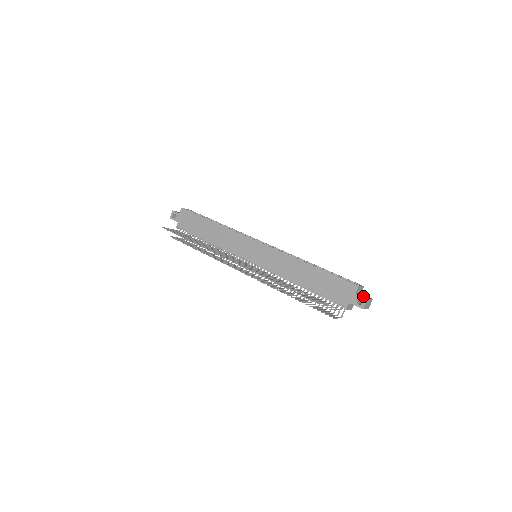
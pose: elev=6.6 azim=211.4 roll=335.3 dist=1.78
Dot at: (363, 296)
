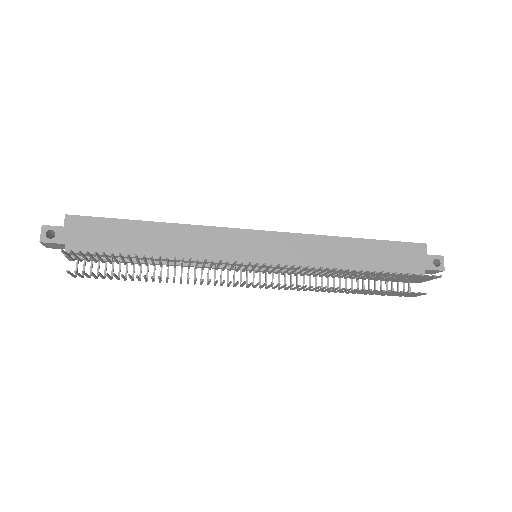
Dot at: (434, 255)
